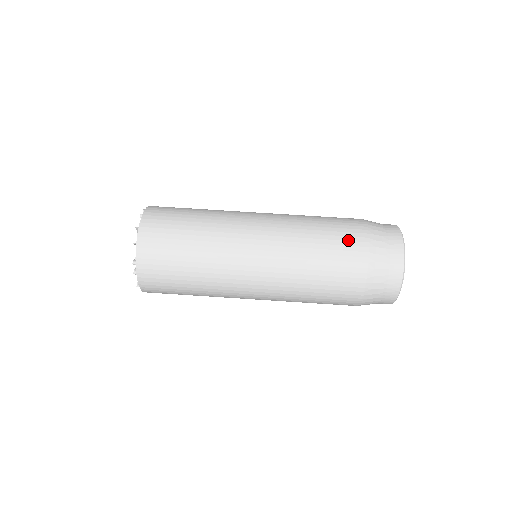
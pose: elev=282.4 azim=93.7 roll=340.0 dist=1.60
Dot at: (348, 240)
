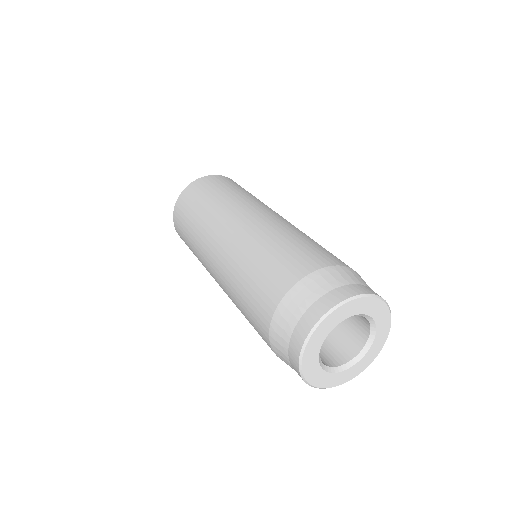
Dot at: (330, 255)
